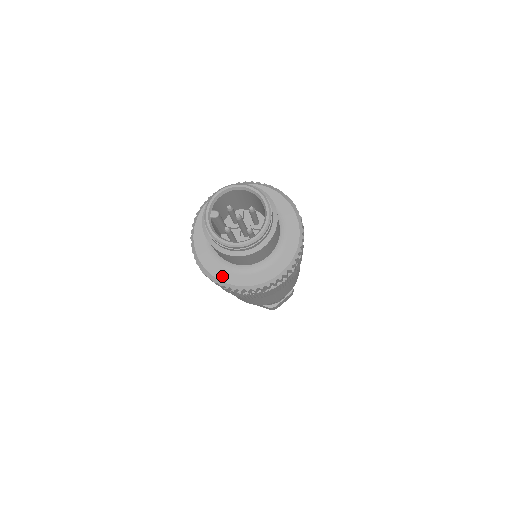
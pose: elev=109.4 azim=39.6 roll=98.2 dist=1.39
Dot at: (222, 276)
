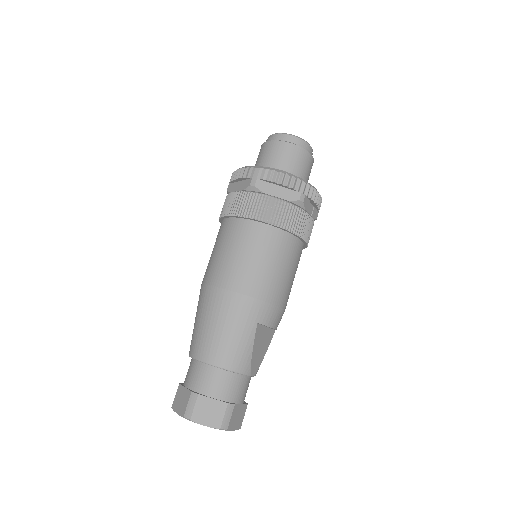
Dot at: occluded
